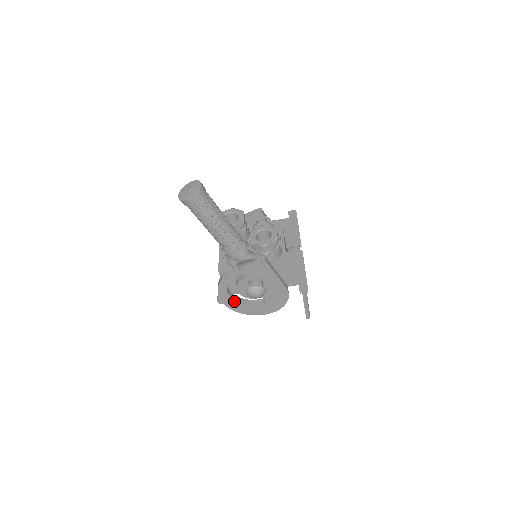
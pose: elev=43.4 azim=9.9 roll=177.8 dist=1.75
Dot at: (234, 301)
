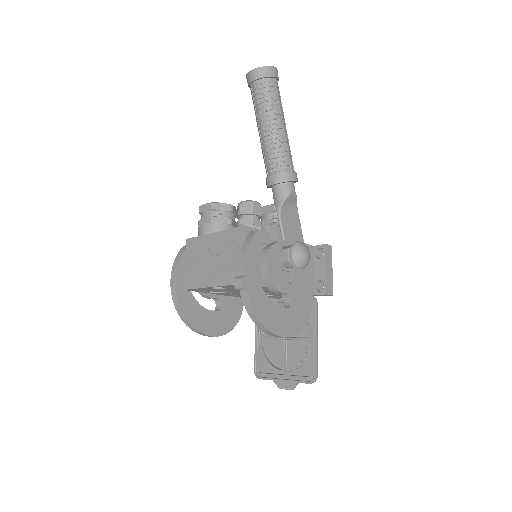
Dot at: (259, 288)
